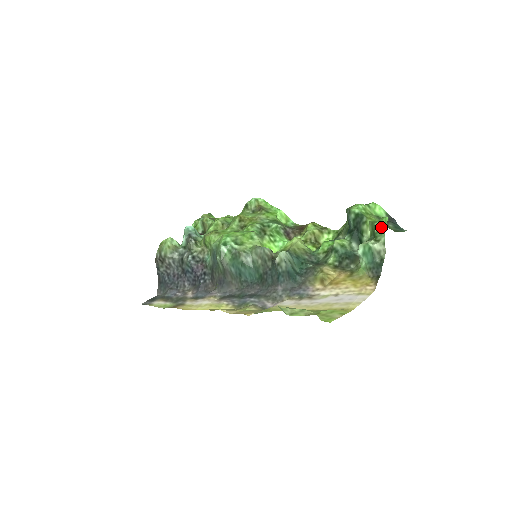
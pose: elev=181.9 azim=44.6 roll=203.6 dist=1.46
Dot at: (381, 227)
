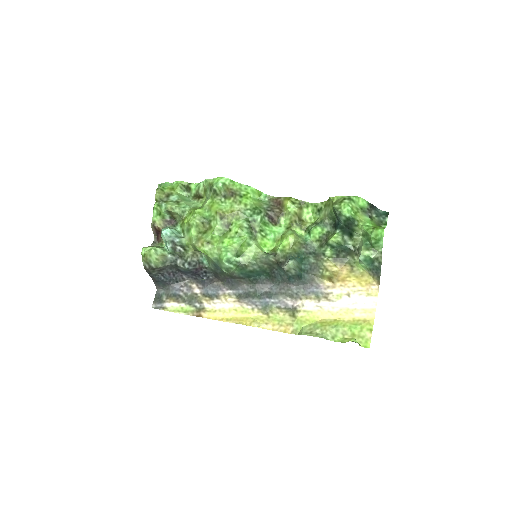
Dot at: (378, 241)
